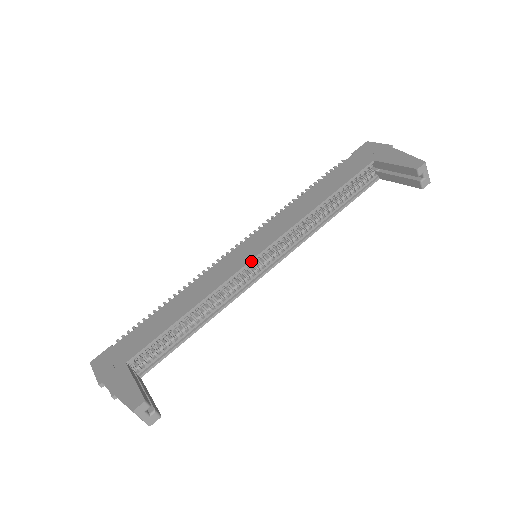
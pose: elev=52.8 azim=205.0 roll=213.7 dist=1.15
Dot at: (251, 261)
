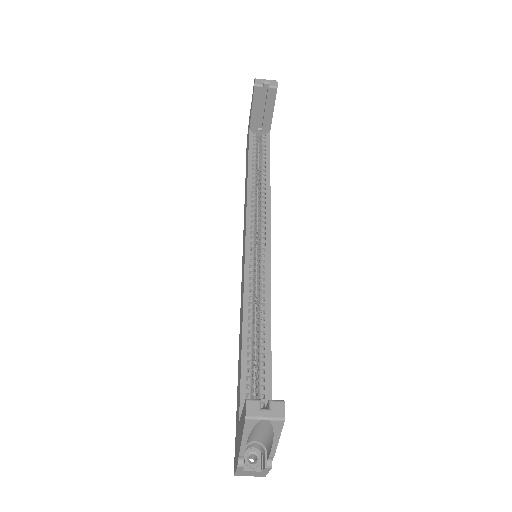
Dot at: (246, 255)
